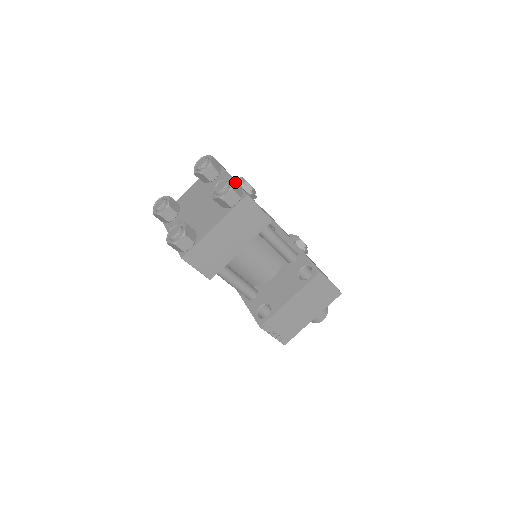
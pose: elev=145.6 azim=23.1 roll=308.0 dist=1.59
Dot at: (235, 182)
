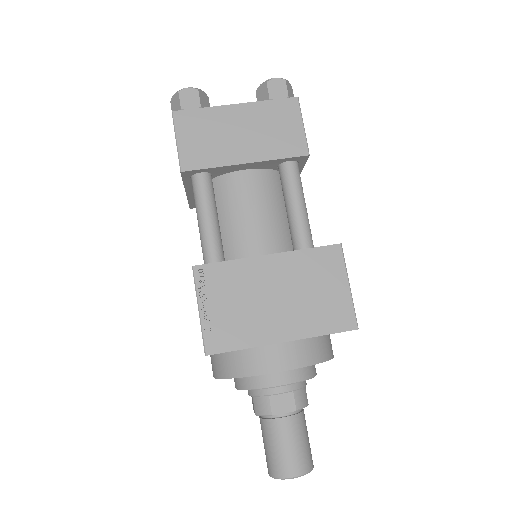
Dot at: (292, 90)
